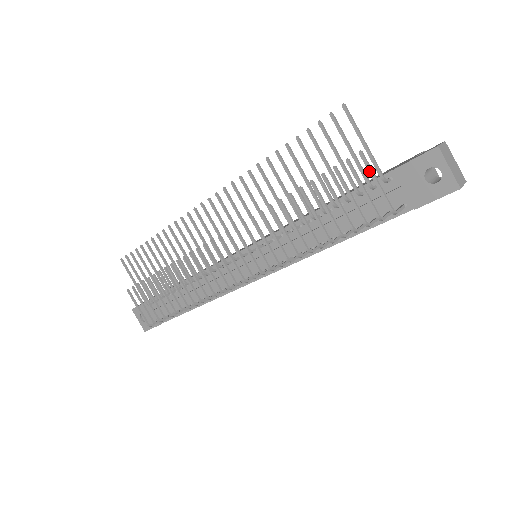
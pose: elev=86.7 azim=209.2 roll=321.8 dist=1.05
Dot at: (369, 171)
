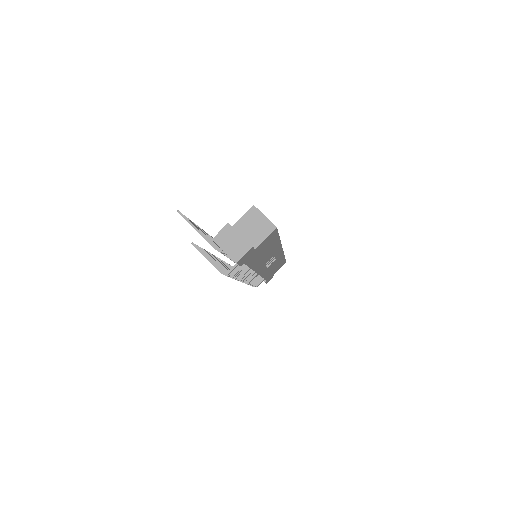
Dot at: occluded
